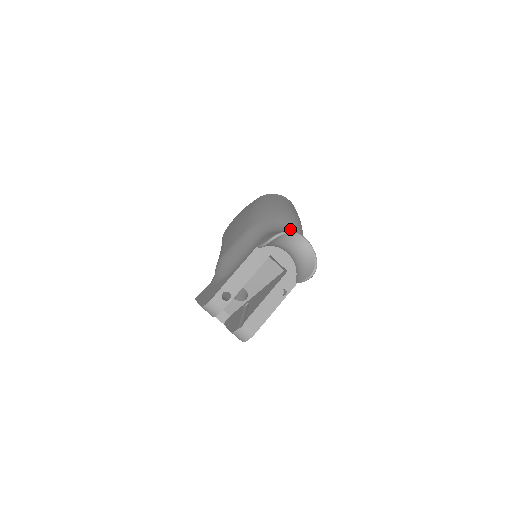
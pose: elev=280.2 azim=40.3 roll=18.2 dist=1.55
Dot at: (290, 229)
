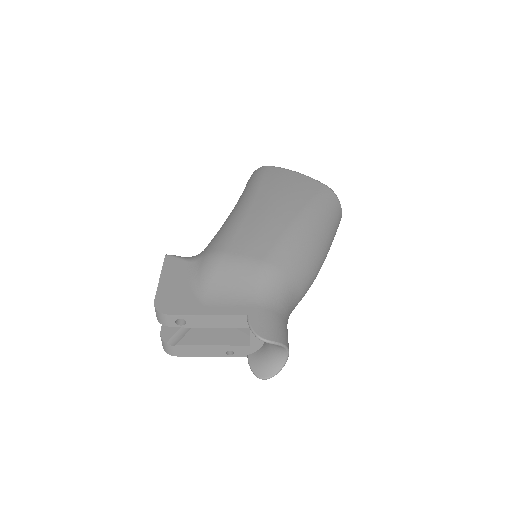
Dot at: (297, 297)
